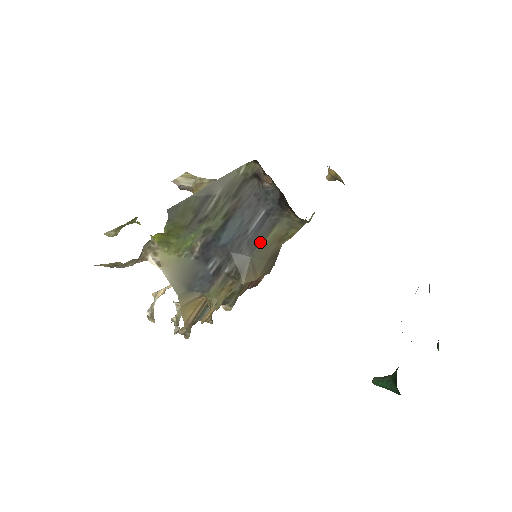
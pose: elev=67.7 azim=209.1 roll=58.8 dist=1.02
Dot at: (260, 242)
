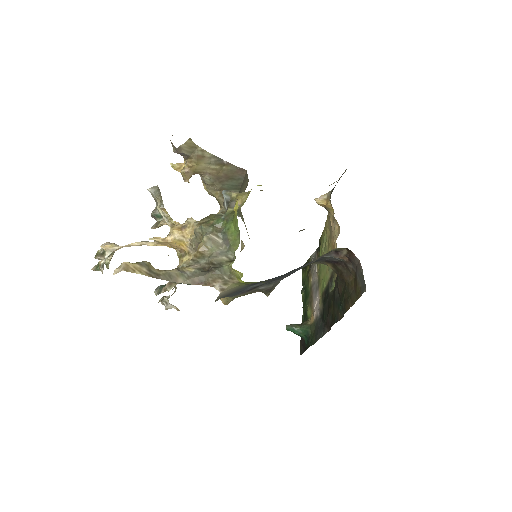
Dot at: occluded
